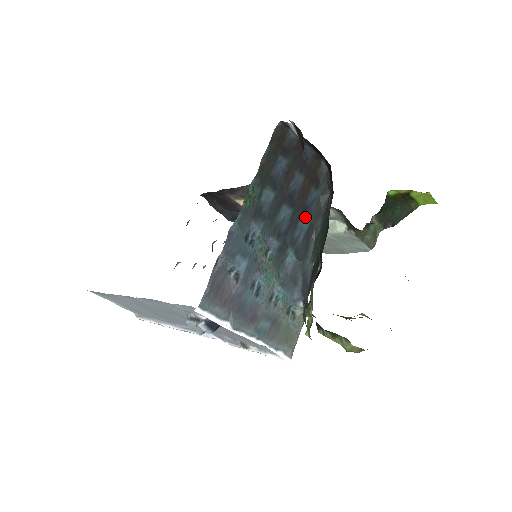
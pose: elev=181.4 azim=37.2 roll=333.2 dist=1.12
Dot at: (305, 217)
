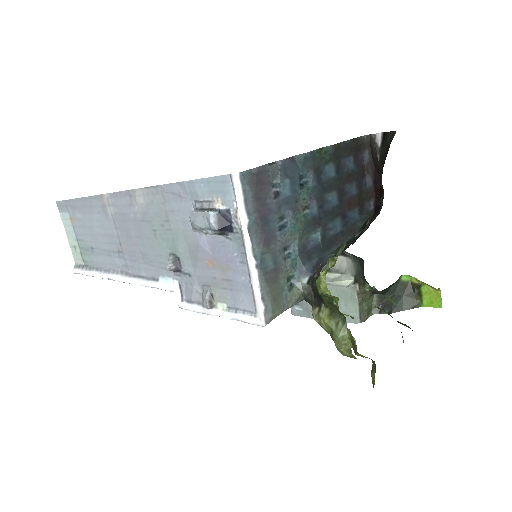
Dot at: (341, 222)
